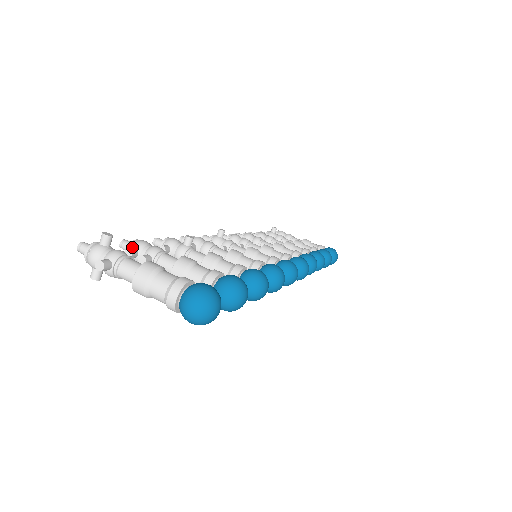
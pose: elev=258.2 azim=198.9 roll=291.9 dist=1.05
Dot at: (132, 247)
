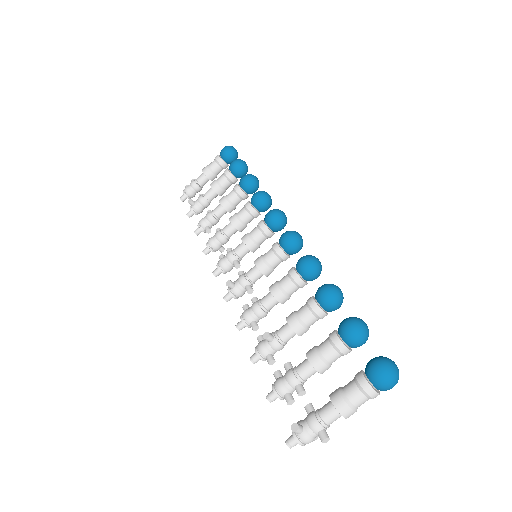
Dot at: (282, 396)
